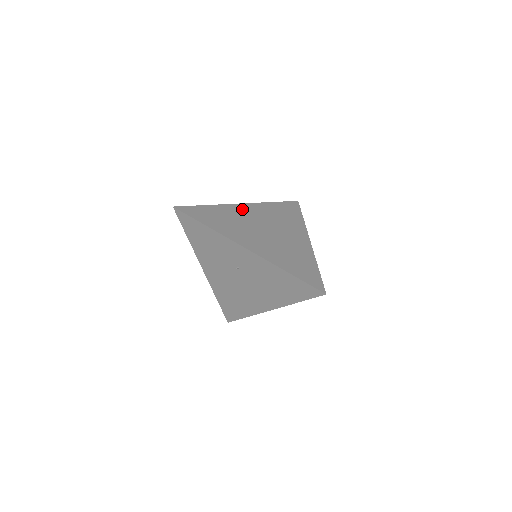
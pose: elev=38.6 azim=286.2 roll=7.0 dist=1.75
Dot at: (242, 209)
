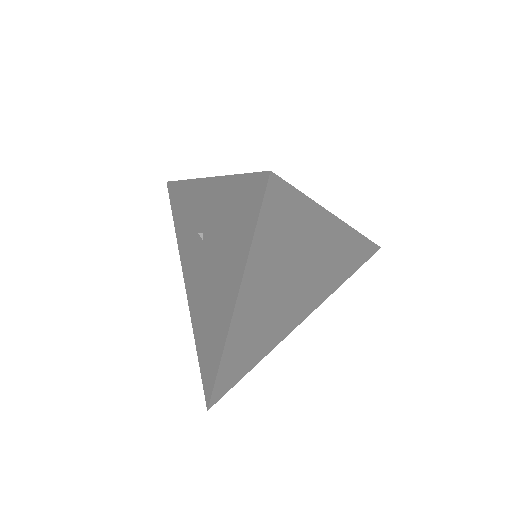
Dot at: occluded
